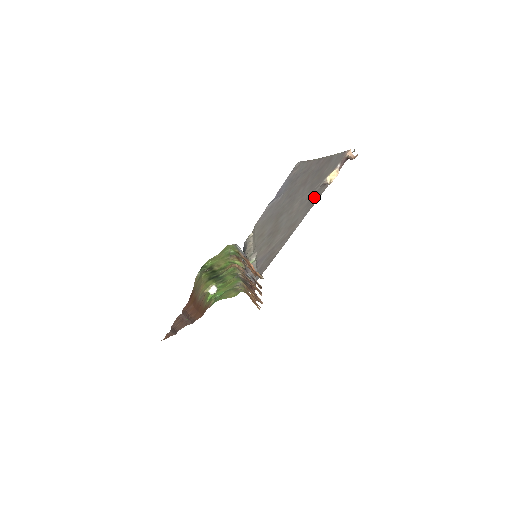
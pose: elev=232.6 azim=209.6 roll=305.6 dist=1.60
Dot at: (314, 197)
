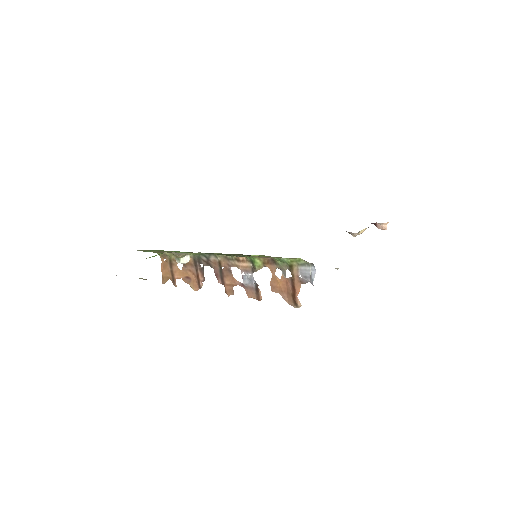
Dot at: occluded
